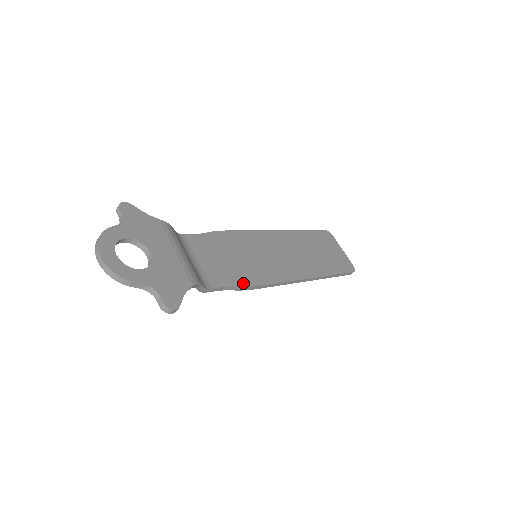
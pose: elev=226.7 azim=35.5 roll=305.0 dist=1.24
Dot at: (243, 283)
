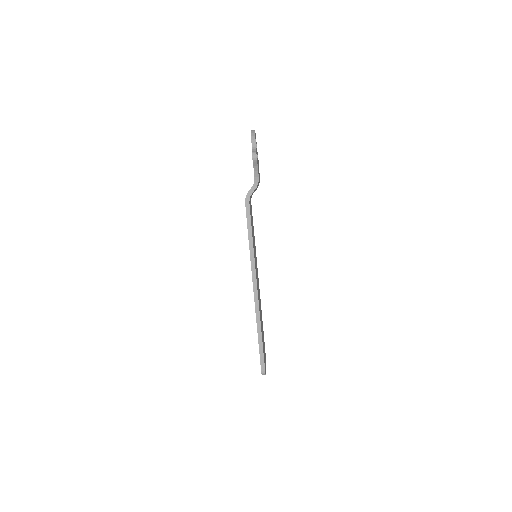
Dot at: occluded
